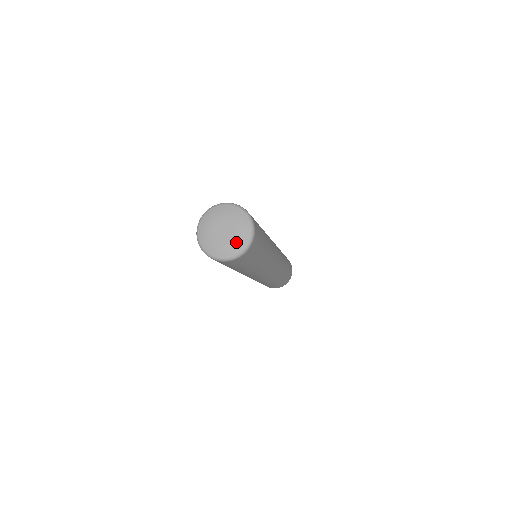
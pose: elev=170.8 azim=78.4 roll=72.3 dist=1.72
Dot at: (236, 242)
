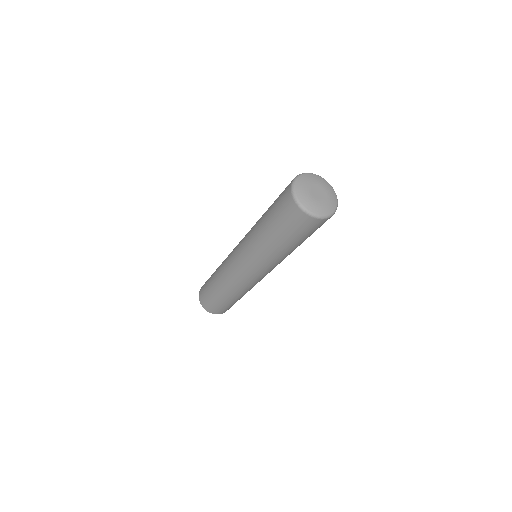
Dot at: (330, 202)
